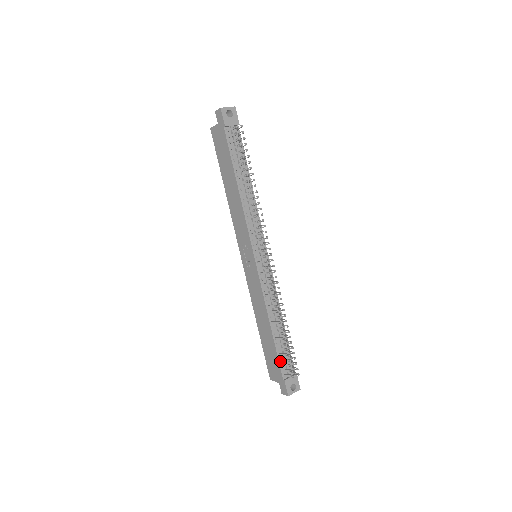
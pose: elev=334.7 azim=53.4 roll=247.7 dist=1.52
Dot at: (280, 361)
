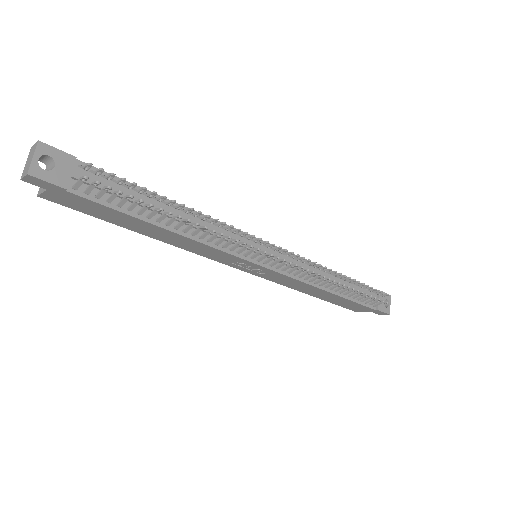
Dot at: (362, 303)
